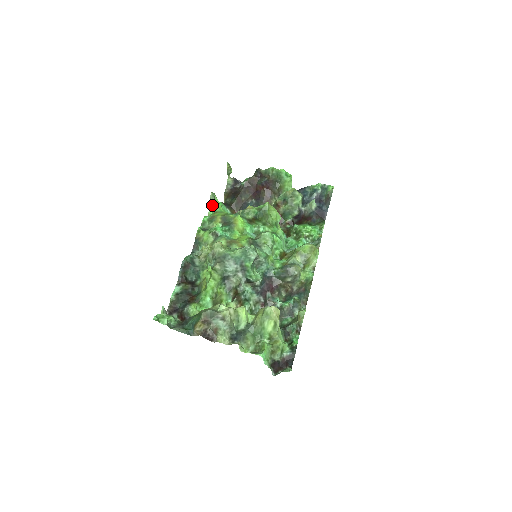
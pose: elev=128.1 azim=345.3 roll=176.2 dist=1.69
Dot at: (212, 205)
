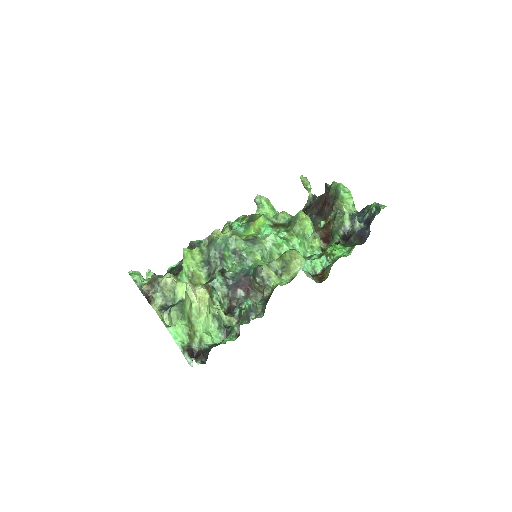
Dot at: (260, 208)
